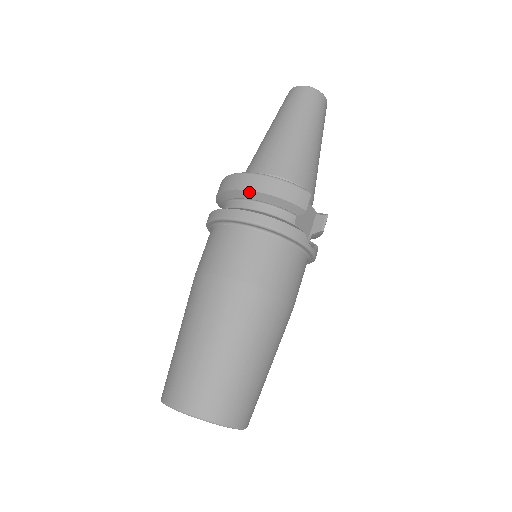
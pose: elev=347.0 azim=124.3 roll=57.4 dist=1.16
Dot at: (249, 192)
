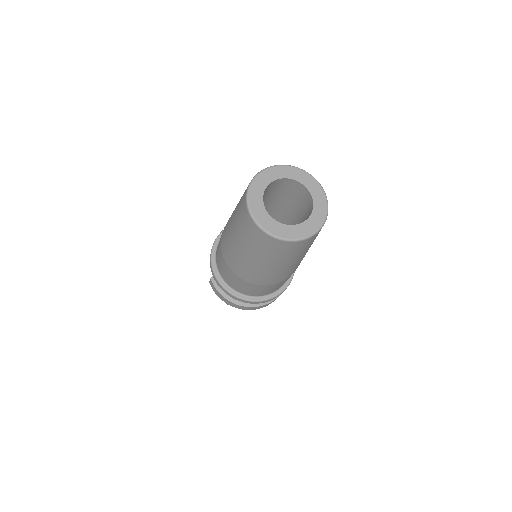
Dot at: occluded
